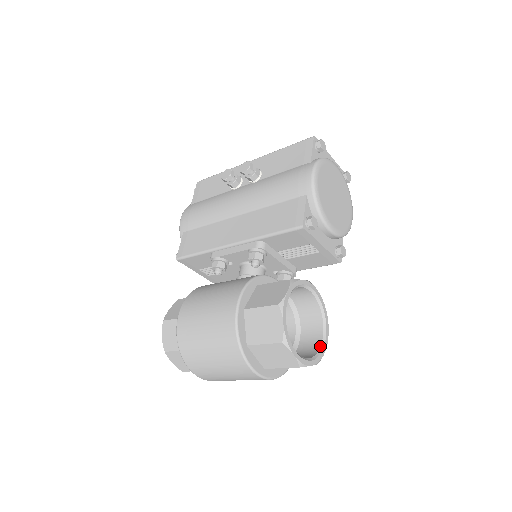
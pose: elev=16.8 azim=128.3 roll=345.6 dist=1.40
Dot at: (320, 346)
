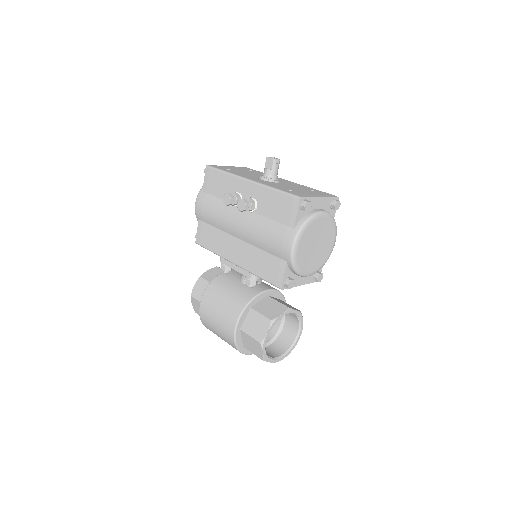
Dot at: (295, 339)
